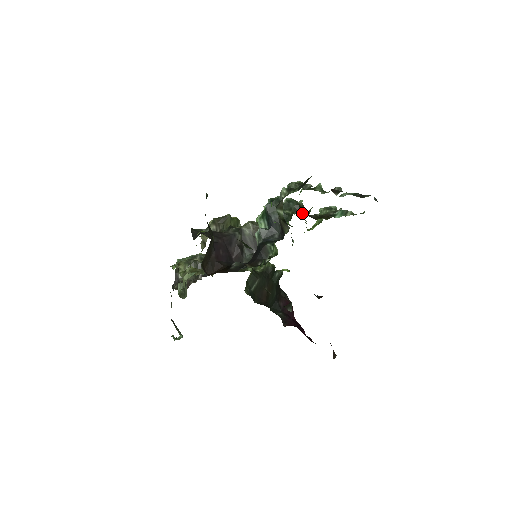
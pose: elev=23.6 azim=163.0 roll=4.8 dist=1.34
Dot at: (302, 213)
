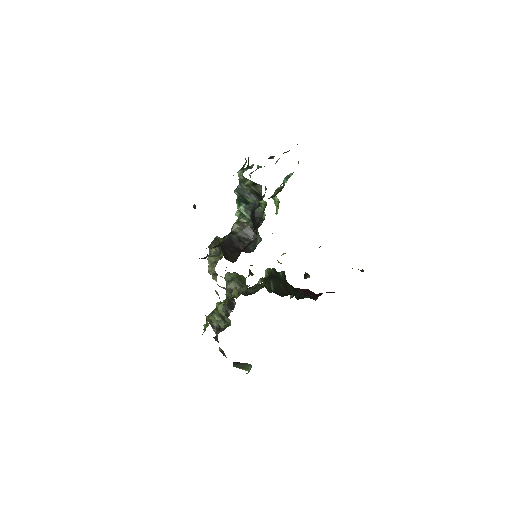
Dot at: occluded
